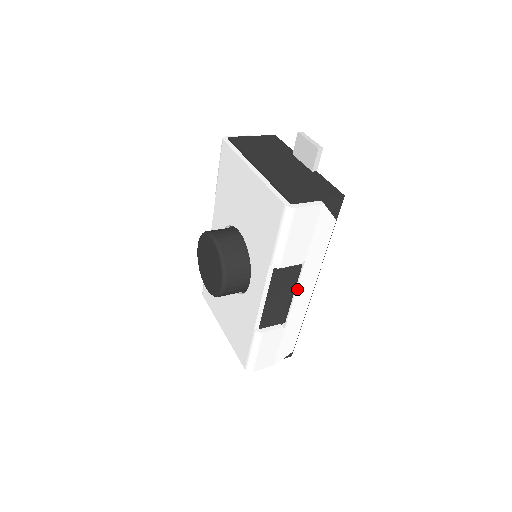
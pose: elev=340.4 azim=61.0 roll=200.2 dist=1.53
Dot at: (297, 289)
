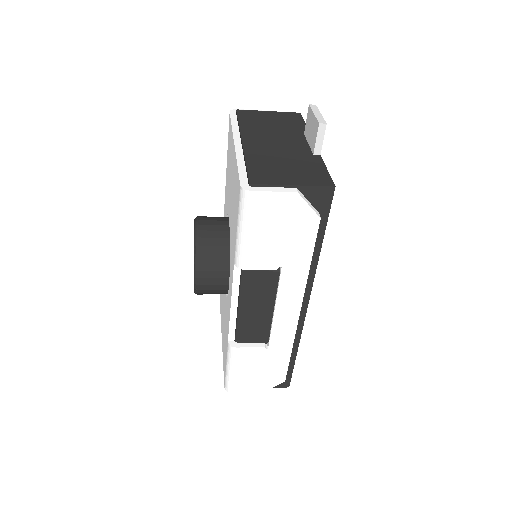
Dot at: (277, 302)
